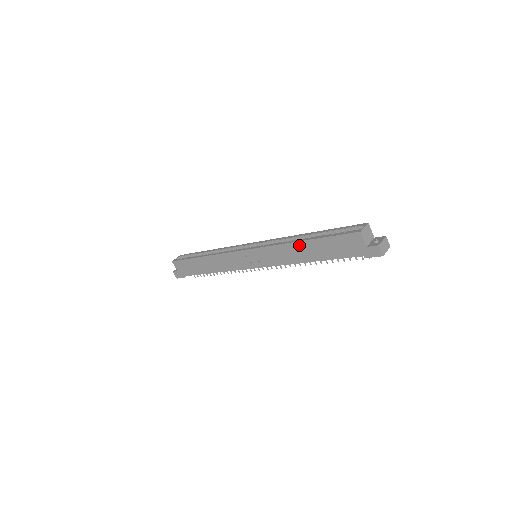
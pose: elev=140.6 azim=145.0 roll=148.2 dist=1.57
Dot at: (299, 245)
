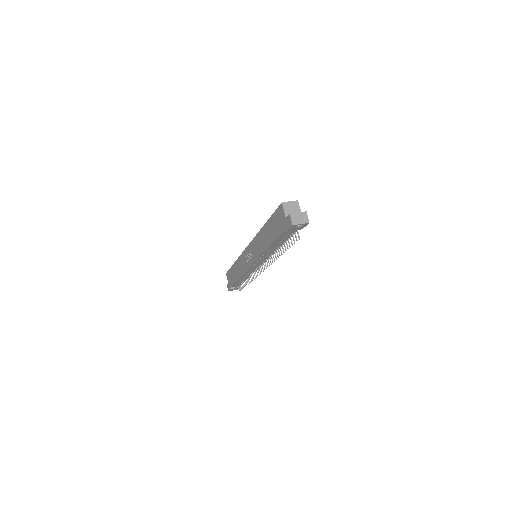
Dot at: (263, 231)
